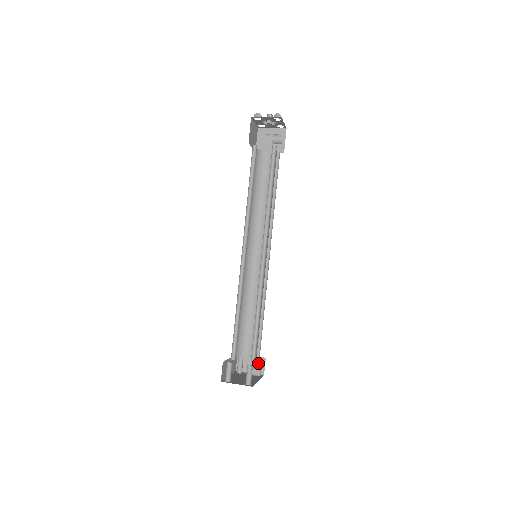
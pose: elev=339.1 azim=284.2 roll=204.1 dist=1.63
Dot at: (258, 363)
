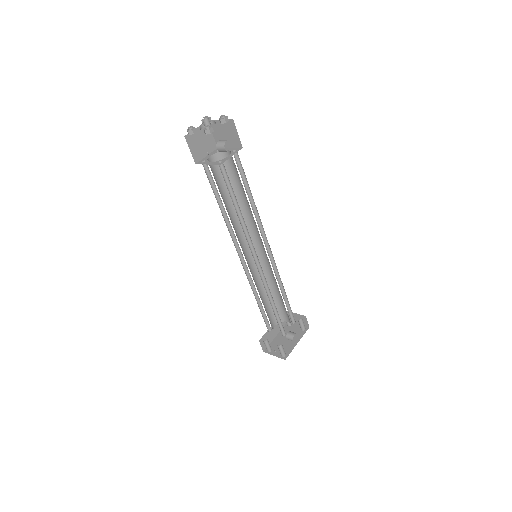
Dot at: (299, 322)
